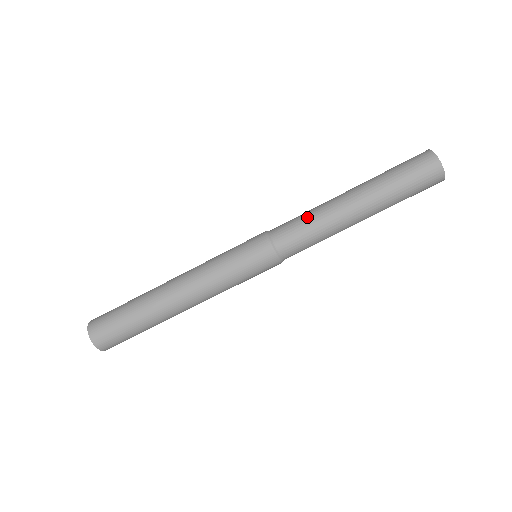
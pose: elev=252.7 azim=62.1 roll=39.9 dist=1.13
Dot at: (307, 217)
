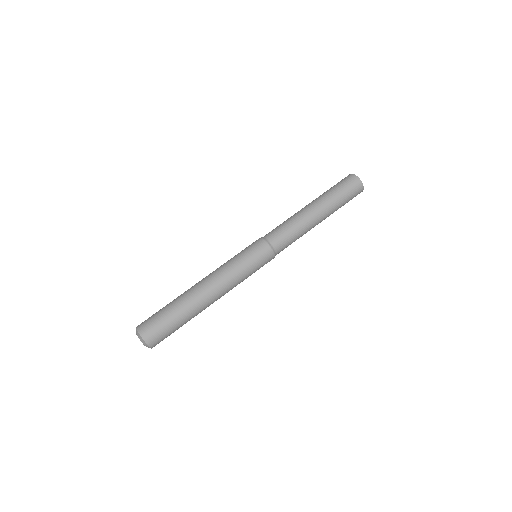
Dot at: occluded
